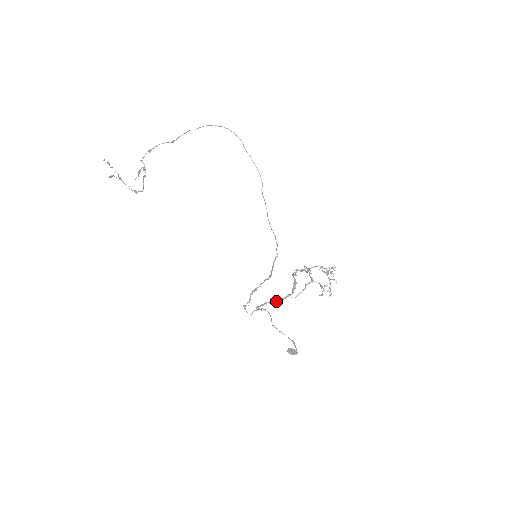
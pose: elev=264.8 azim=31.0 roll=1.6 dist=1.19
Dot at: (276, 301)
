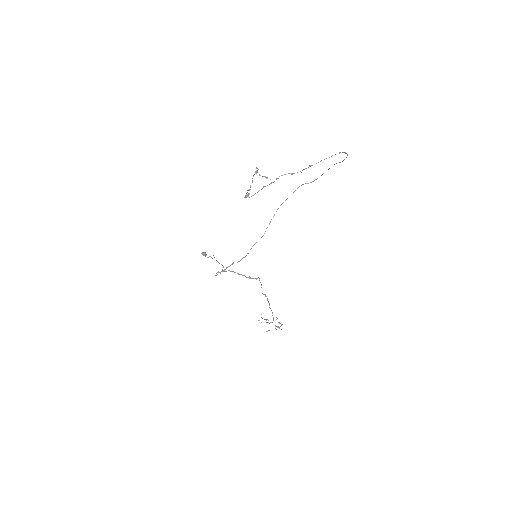
Dot at: occluded
